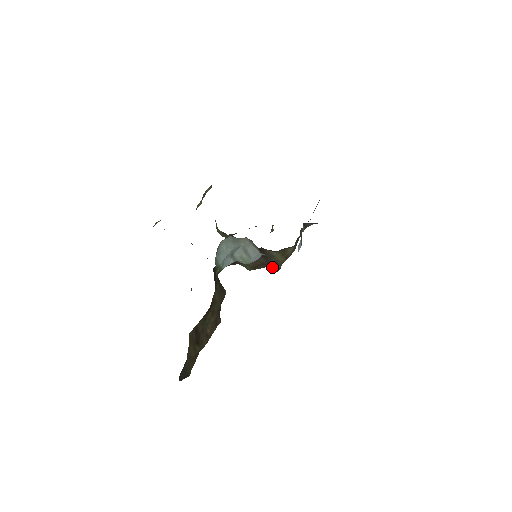
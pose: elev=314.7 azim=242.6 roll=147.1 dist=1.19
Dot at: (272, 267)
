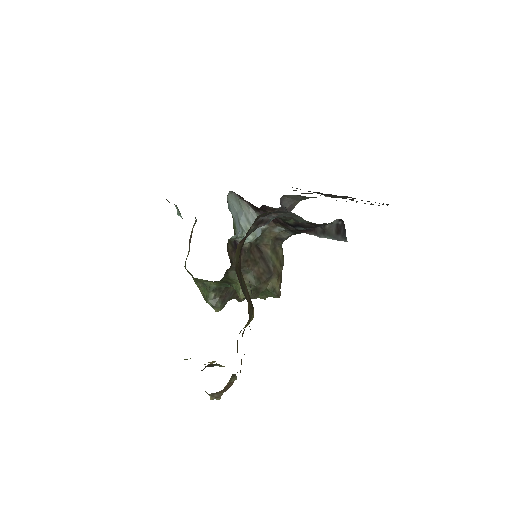
Dot at: (273, 284)
